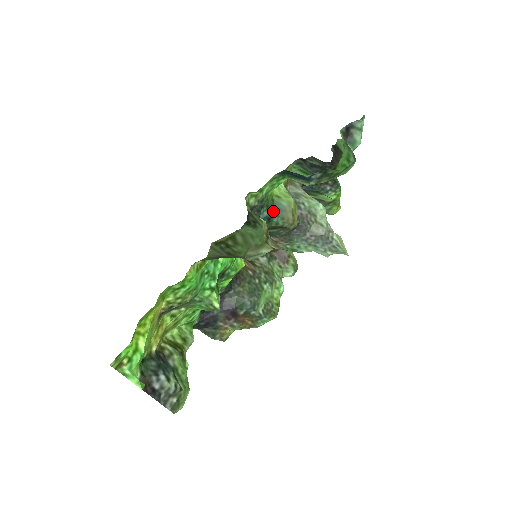
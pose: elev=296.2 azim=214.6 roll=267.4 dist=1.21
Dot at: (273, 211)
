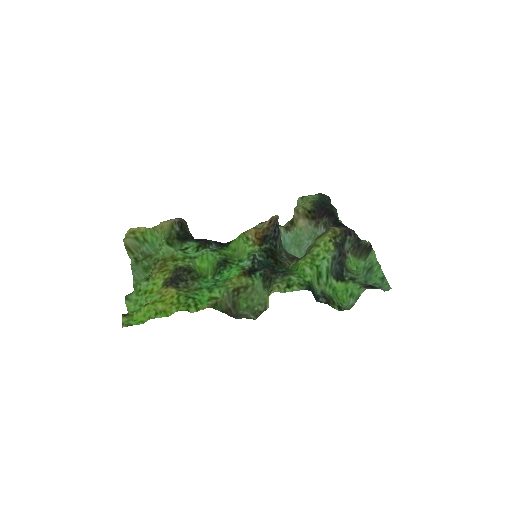
Dot at: occluded
